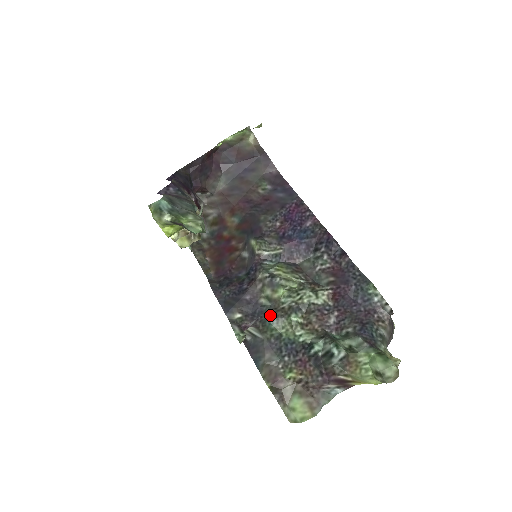
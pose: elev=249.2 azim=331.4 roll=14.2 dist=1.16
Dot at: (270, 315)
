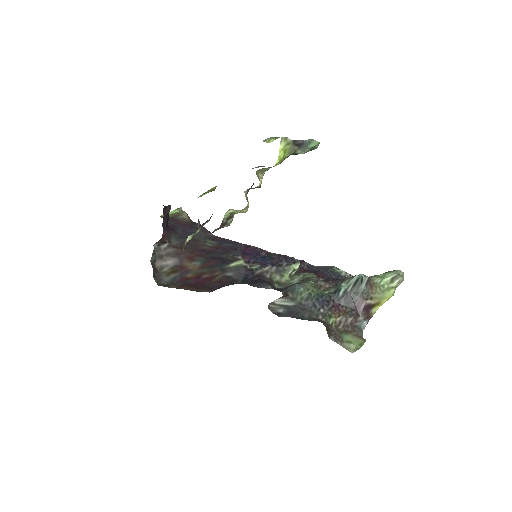
Dot at: (294, 284)
